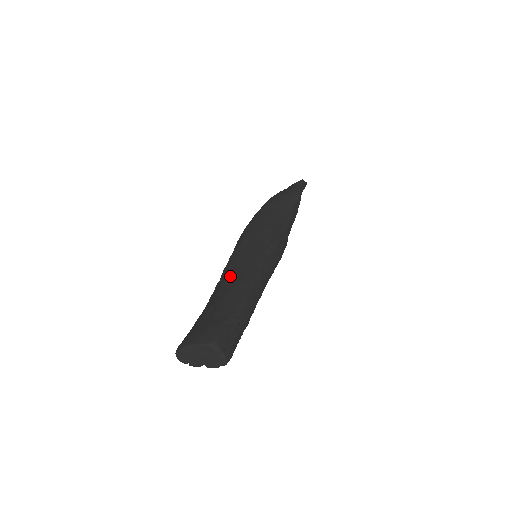
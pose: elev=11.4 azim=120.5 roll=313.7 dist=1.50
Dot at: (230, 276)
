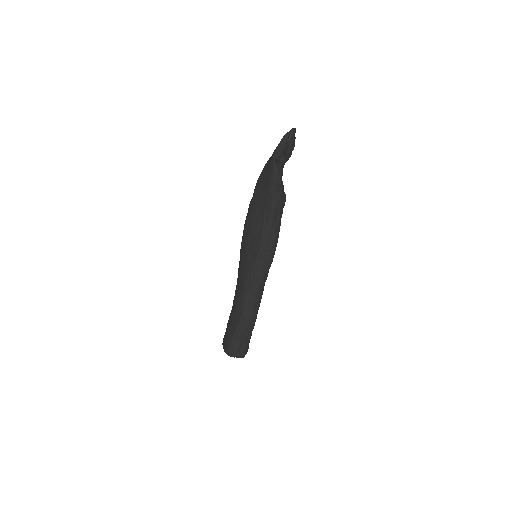
Dot at: (236, 289)
